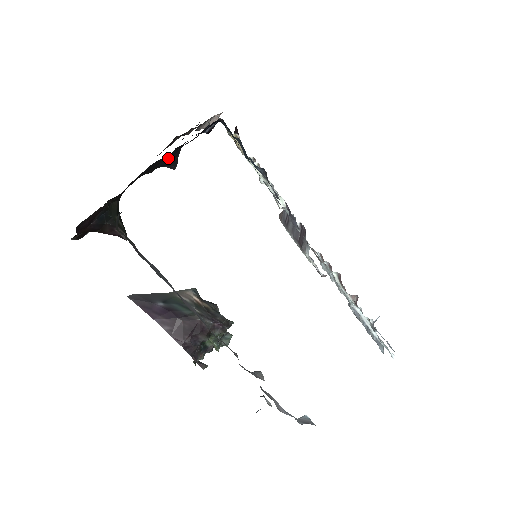
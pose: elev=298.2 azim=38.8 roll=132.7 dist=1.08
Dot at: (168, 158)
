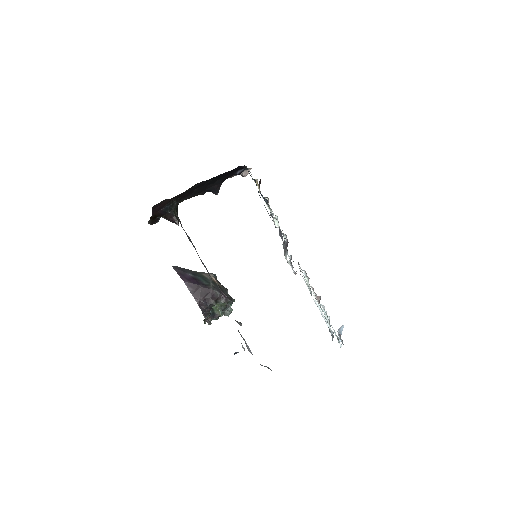
Dot at: (213, 186)
